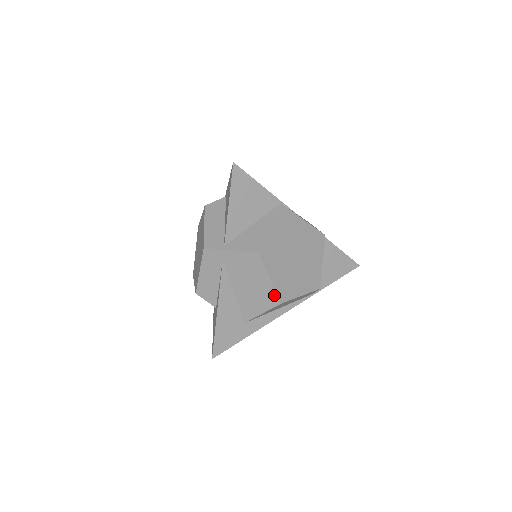
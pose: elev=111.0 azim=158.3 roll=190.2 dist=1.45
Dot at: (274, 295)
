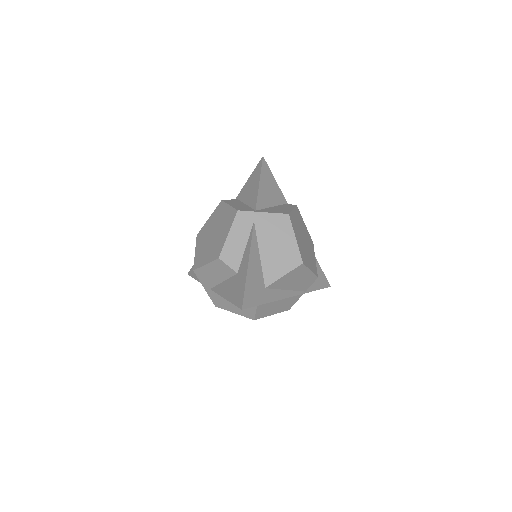
Dot at: (298, 254)
